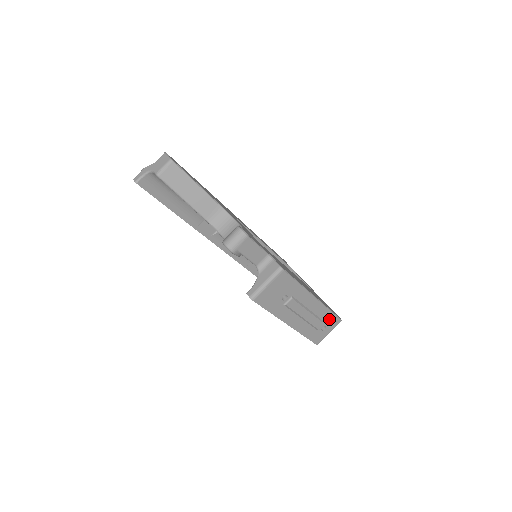
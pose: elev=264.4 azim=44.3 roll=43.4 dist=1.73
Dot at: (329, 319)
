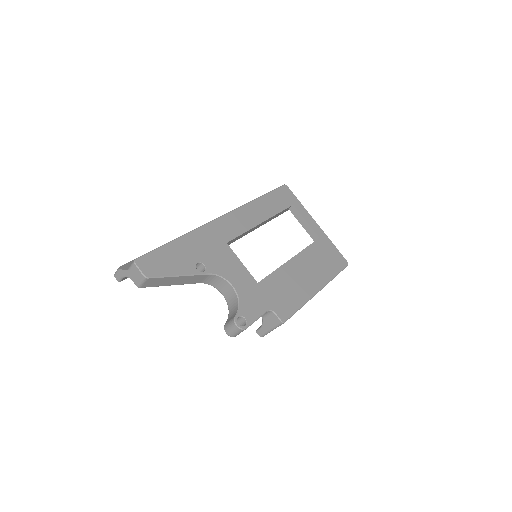
Dot at: occluded
